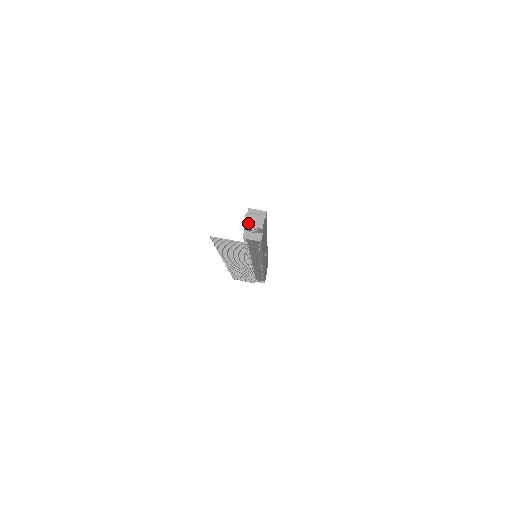
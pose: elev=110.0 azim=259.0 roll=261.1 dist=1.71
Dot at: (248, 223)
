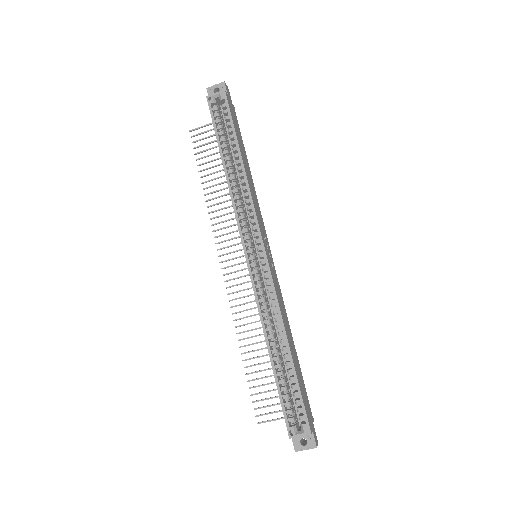
Dot at: occluded
